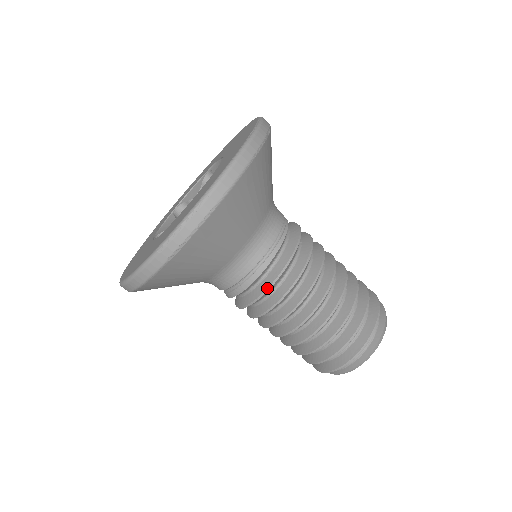
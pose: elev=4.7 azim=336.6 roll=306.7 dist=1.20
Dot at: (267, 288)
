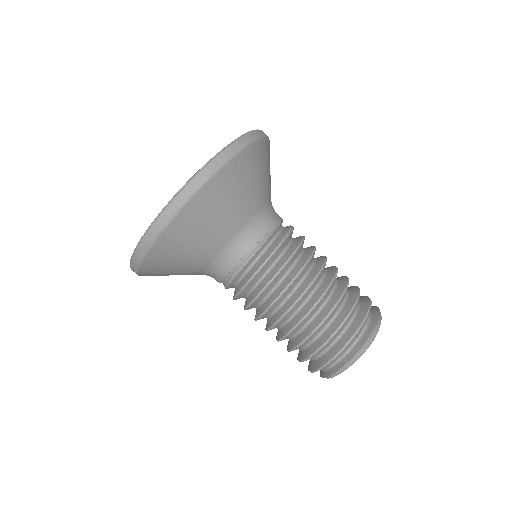
Dot at: occluded
